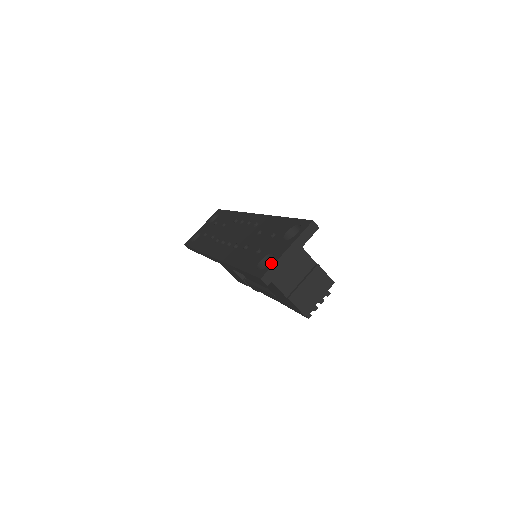
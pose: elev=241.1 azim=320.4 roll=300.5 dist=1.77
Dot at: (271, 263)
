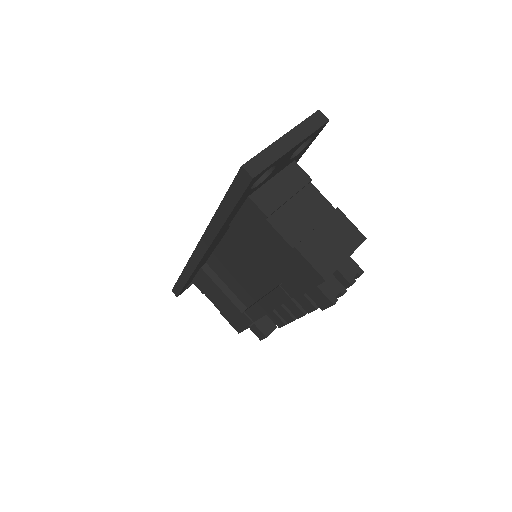
Dot at: (259, 154)
